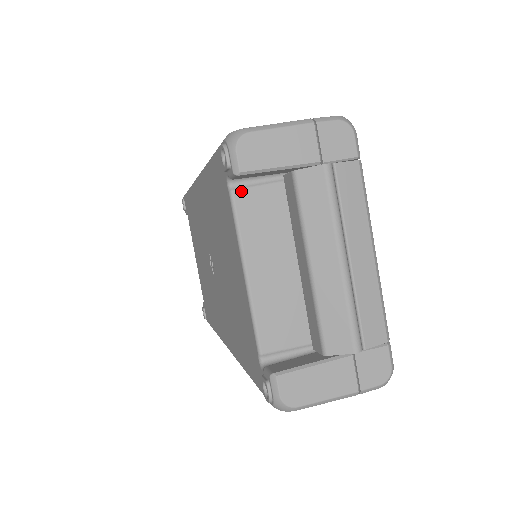
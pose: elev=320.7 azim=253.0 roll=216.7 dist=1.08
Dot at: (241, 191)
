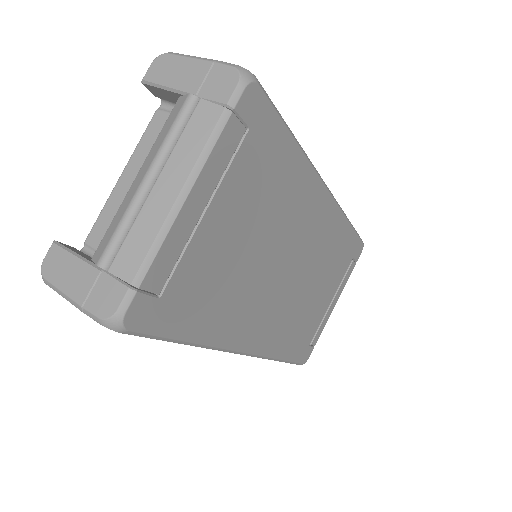
Dot at: (162, 112)
